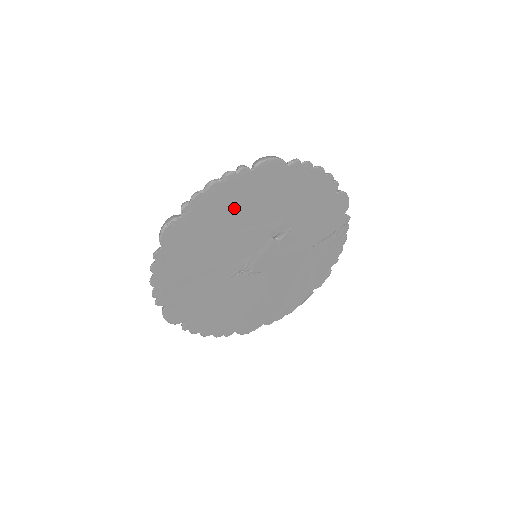
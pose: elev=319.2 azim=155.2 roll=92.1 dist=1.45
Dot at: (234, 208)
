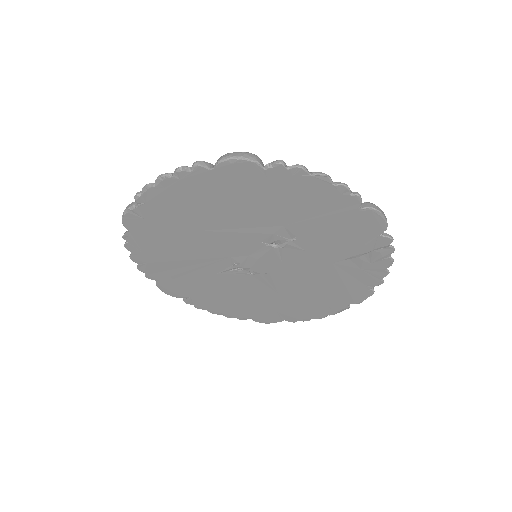
Dot at: (202, 207)
